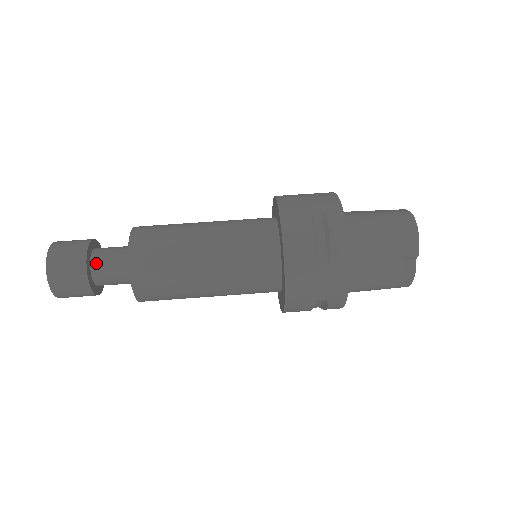
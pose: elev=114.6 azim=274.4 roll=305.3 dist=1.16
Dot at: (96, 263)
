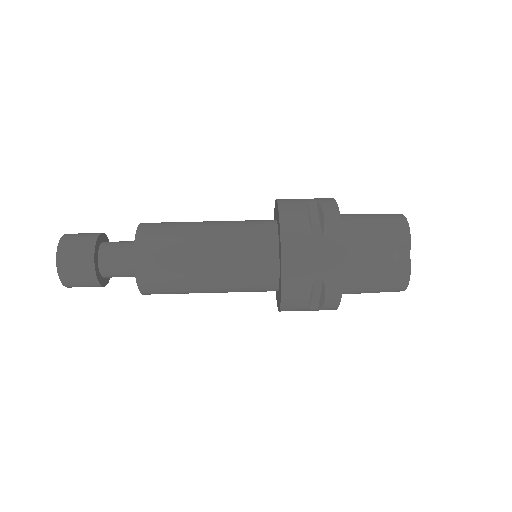
Dot at: (104, 248)
